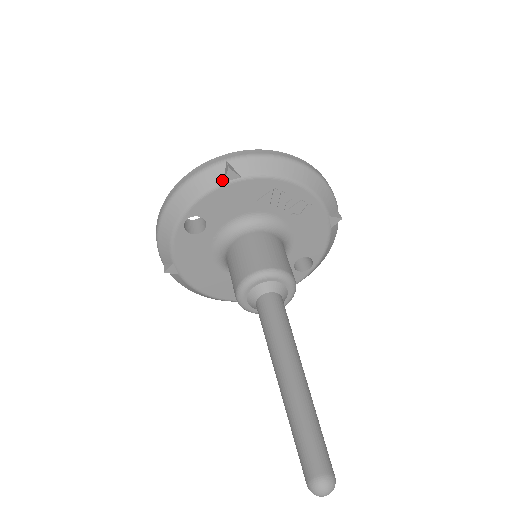
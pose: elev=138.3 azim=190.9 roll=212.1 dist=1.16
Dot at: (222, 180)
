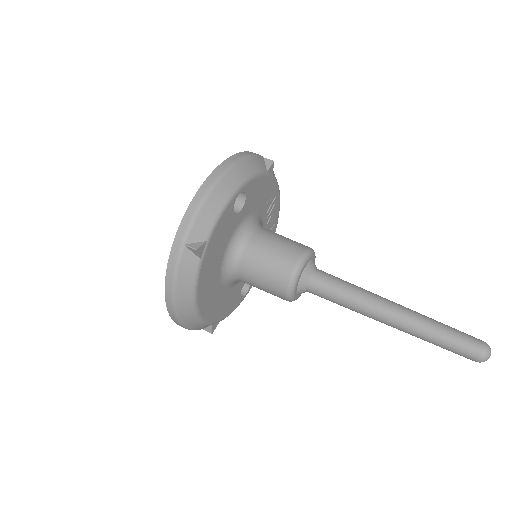
Dot at: (266, 169)
